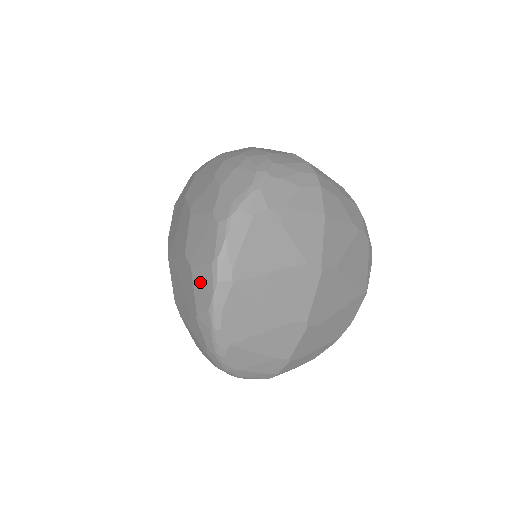
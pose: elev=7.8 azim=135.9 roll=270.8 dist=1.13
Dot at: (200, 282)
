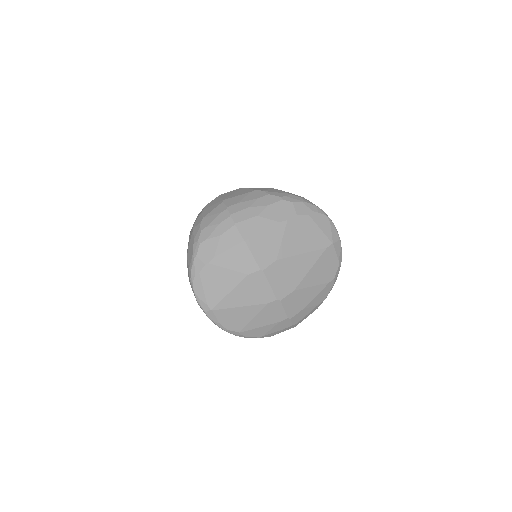
Dot at: occluded
